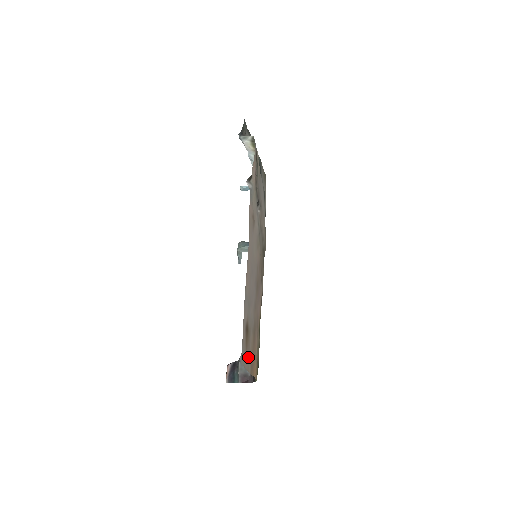
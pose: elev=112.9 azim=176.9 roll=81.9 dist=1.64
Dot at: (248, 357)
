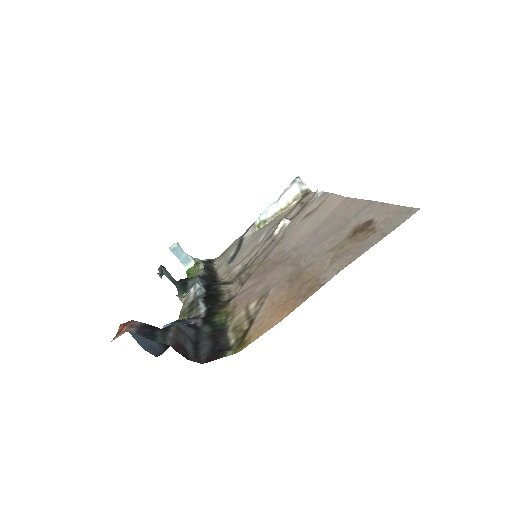
Dot at: (346, 256)
